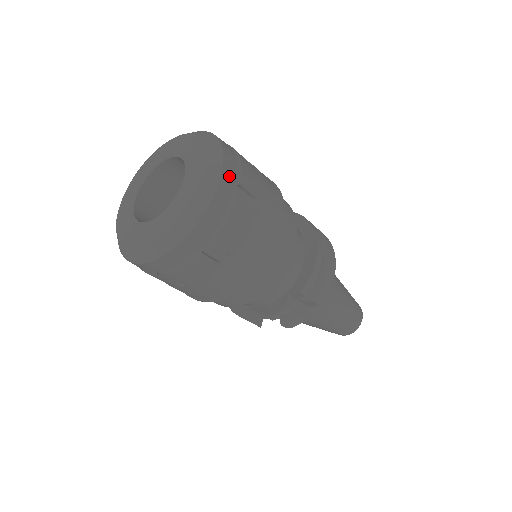
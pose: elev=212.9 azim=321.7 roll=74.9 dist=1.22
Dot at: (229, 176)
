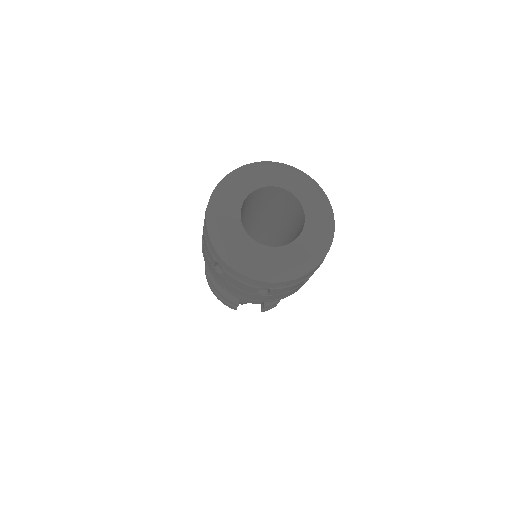
Dot at: occluded
